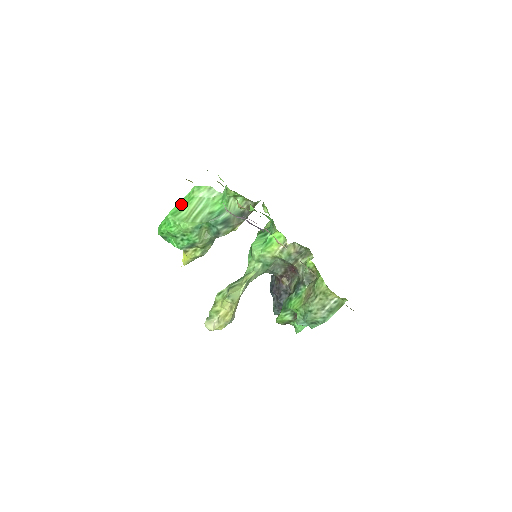
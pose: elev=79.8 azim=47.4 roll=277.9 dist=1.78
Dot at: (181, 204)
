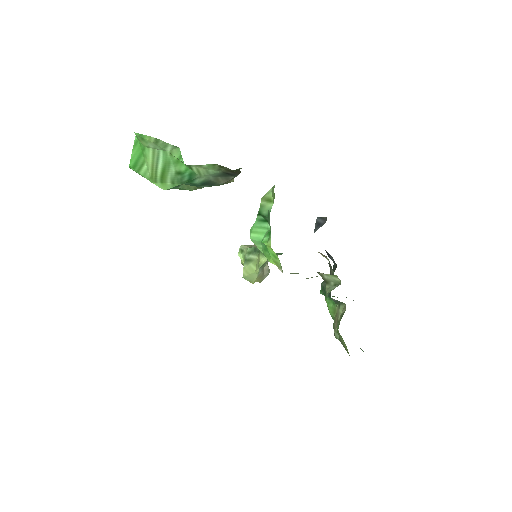
Dot at: (136, 153)
